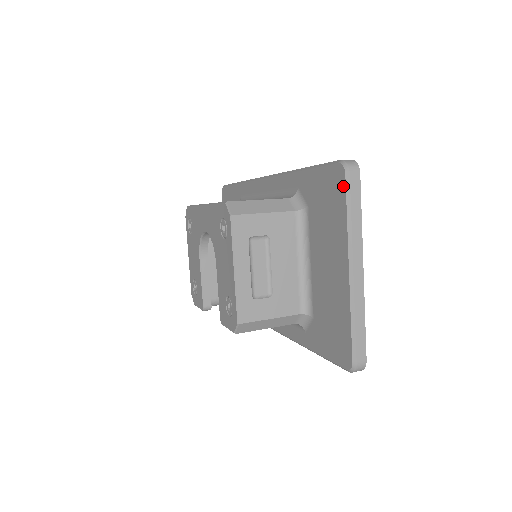
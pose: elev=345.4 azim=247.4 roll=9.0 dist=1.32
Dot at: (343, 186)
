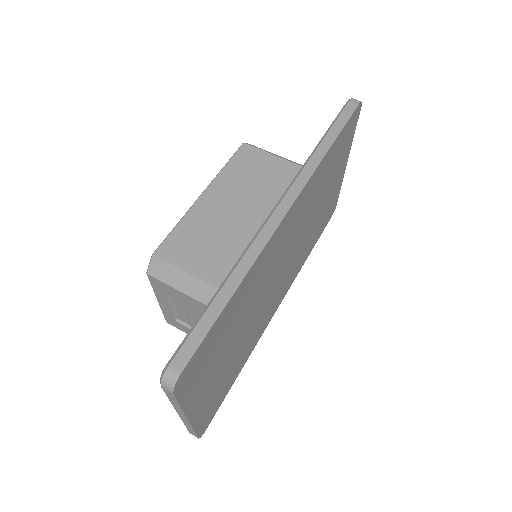
Dot at: occluded
